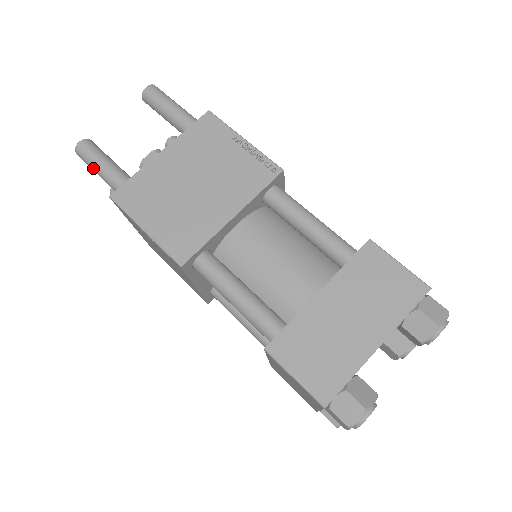
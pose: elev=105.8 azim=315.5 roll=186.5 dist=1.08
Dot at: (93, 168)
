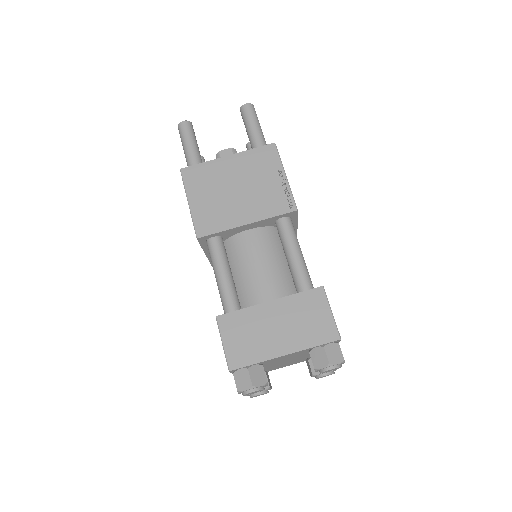
Dot at: (182, 143)
